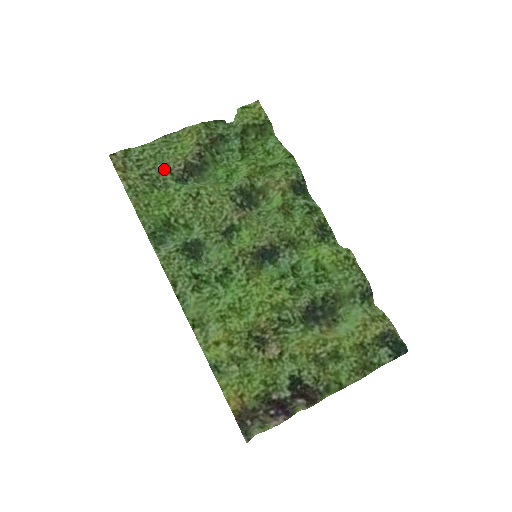
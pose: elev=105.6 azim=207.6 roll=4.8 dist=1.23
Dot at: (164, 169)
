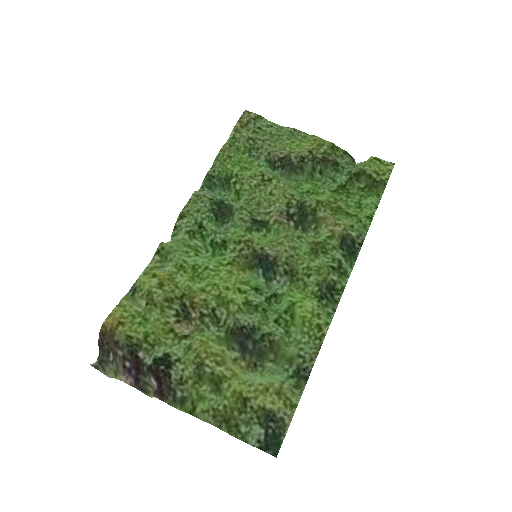
Dot at: (268, 147)
